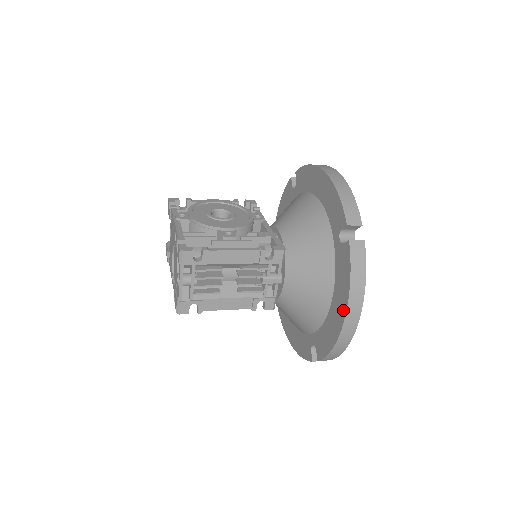
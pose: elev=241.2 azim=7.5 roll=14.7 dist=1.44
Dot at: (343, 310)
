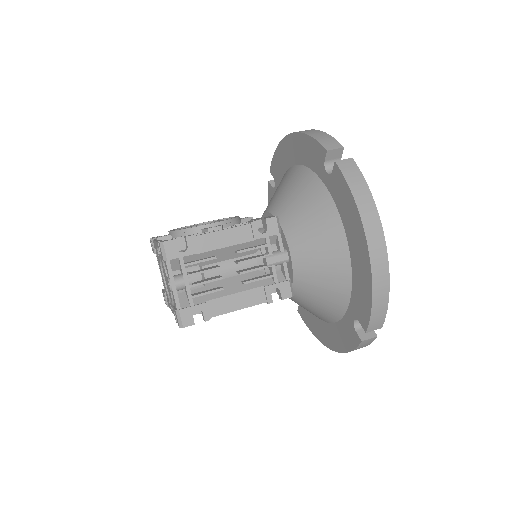
Dot at: (362, 238)
